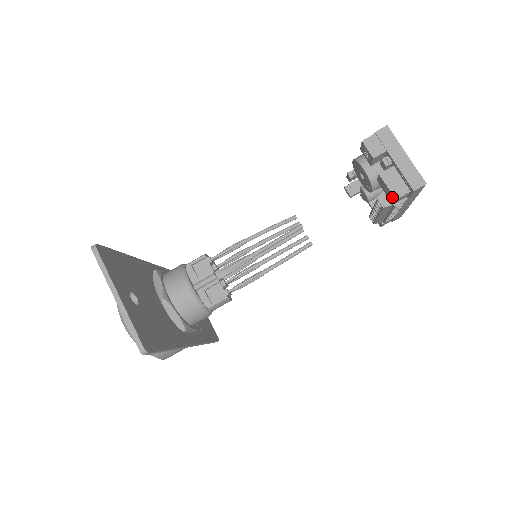
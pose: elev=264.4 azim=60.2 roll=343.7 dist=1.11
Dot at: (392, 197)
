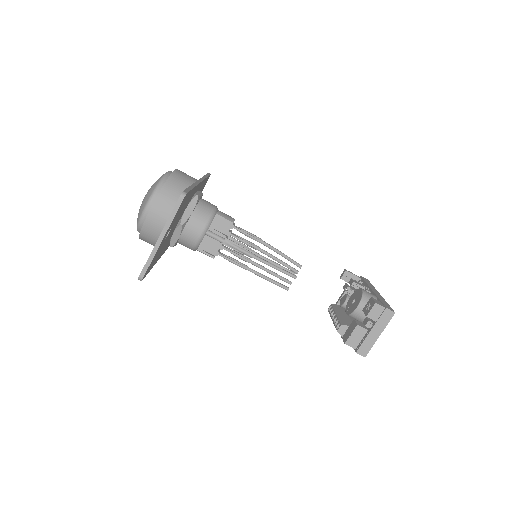
Dot at: (346, 339)
